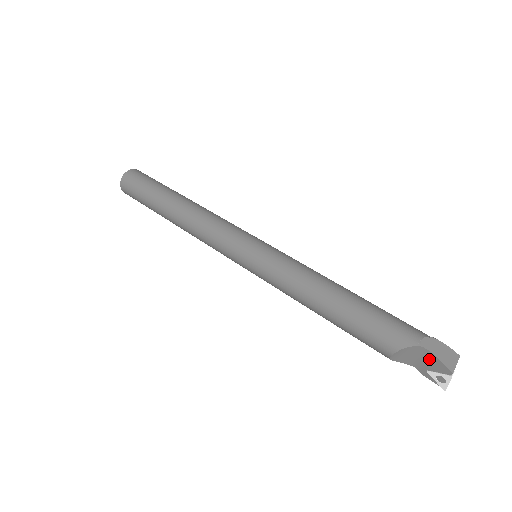
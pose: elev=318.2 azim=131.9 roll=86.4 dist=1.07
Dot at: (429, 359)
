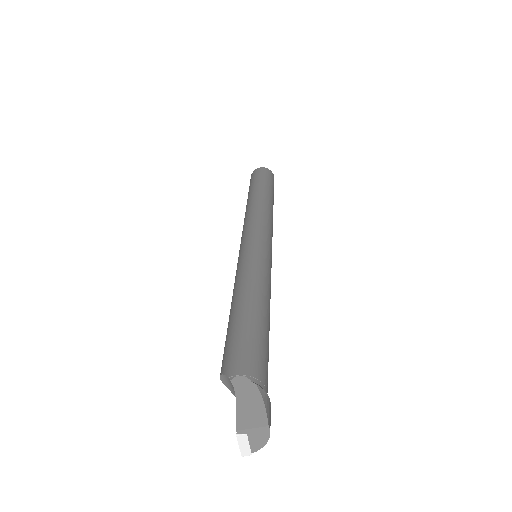
Dot at: (238, 404)
